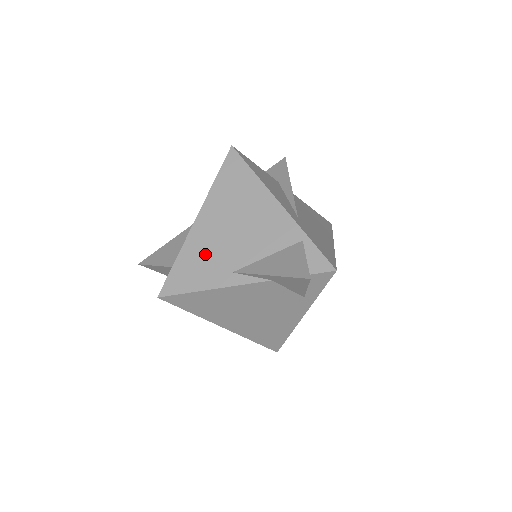
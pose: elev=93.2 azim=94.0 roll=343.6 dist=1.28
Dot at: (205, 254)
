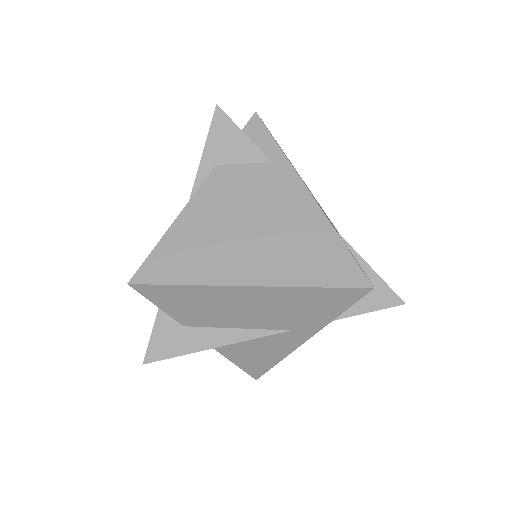
Dot at: occluded
